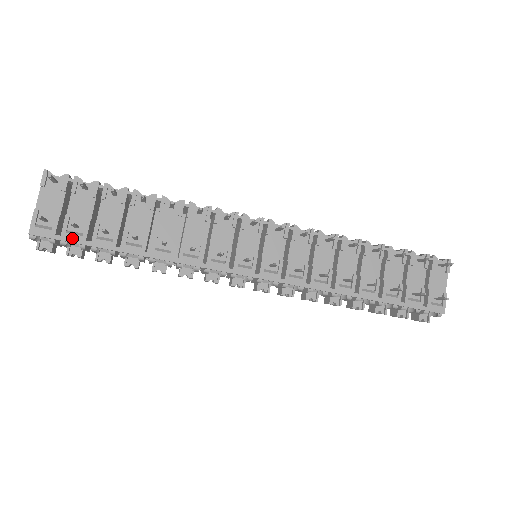
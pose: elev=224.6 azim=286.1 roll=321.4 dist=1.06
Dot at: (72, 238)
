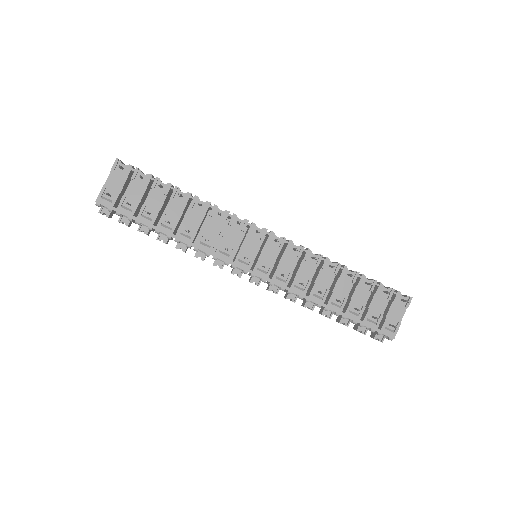
Dot at: (124, 212)
